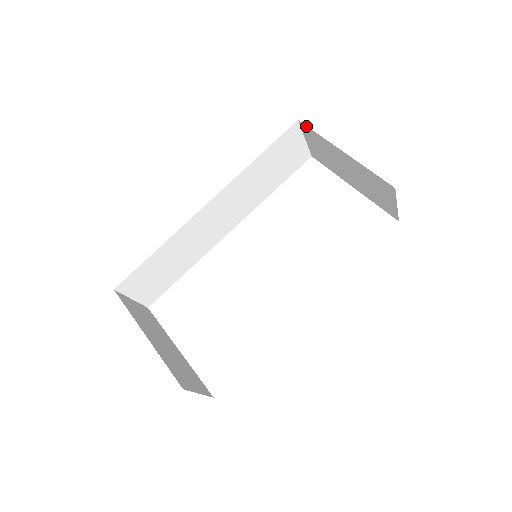
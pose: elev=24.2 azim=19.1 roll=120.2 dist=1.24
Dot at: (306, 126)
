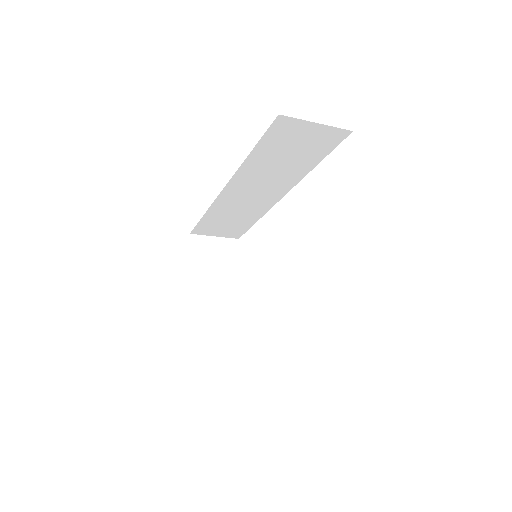
Dot at: occluded
